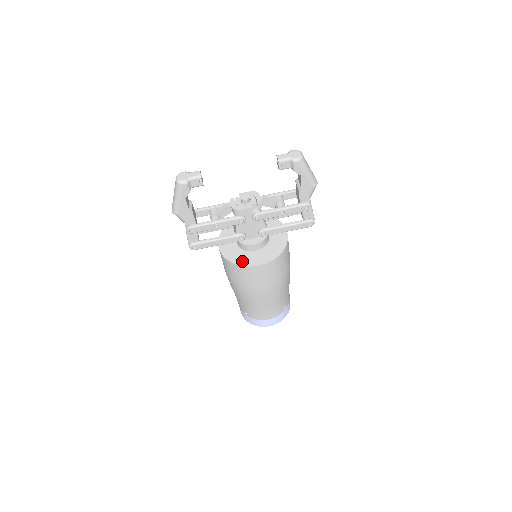
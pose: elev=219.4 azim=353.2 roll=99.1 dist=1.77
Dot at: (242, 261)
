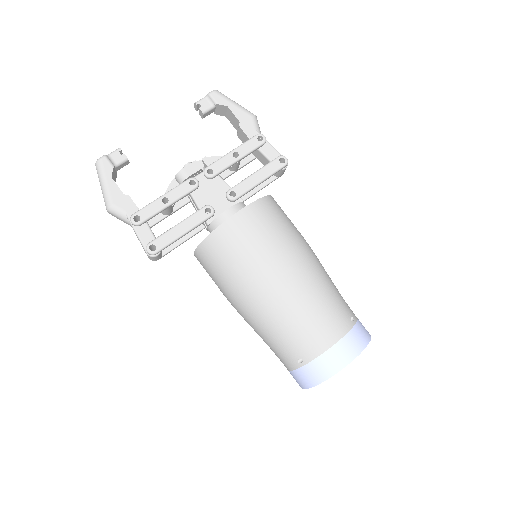
Dot at: occluded
